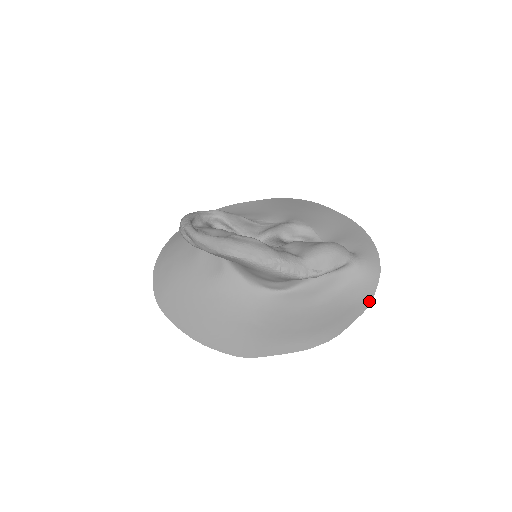
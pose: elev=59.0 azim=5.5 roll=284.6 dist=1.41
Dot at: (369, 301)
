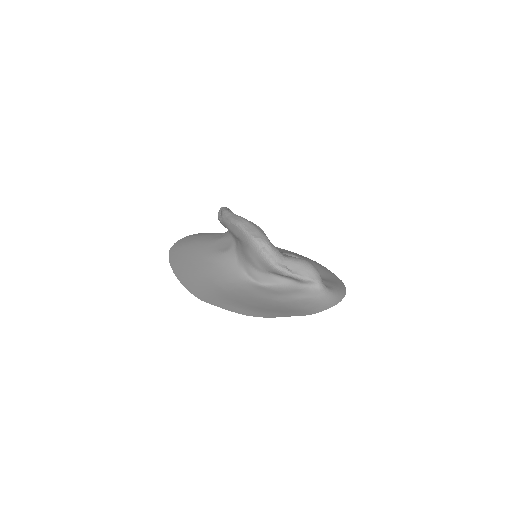
Dot at: (314, 313)
